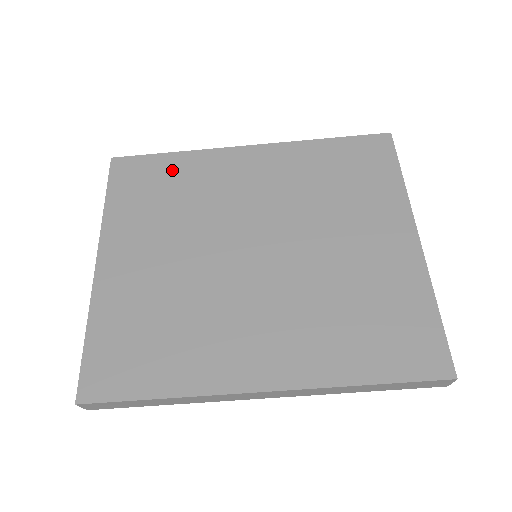
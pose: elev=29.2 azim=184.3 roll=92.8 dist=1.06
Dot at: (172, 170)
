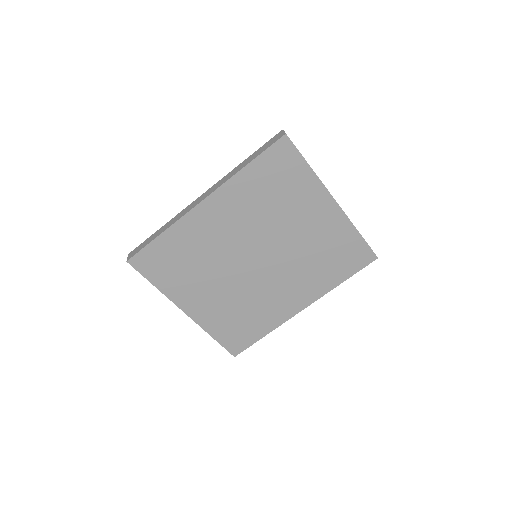
Dot at: (171, 246)
